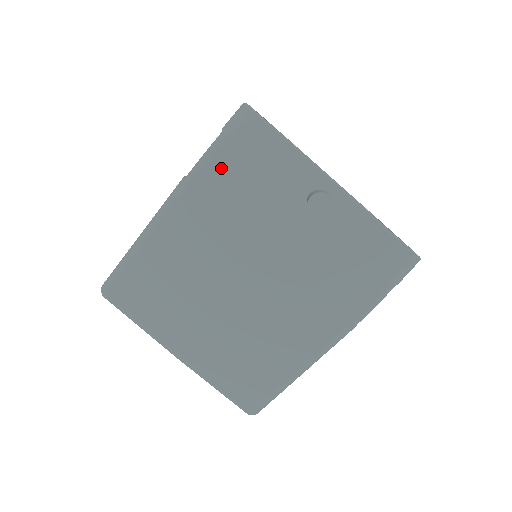
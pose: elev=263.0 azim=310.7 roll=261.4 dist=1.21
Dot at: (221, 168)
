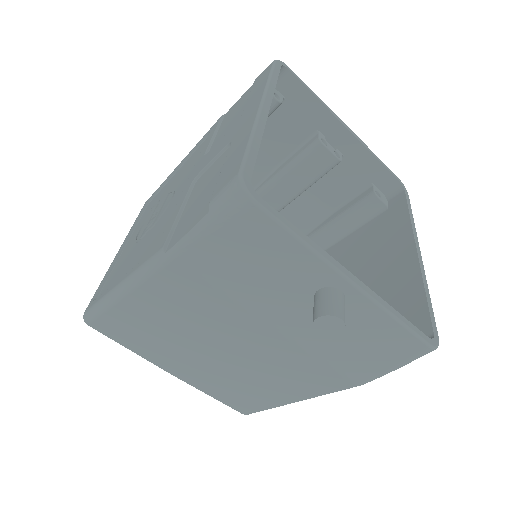
Dot at: (209, 254)
